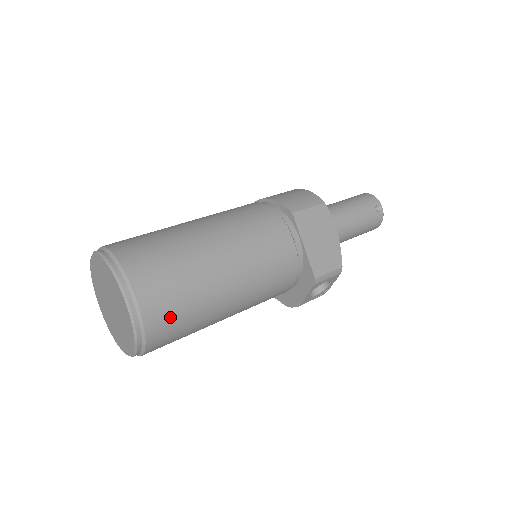
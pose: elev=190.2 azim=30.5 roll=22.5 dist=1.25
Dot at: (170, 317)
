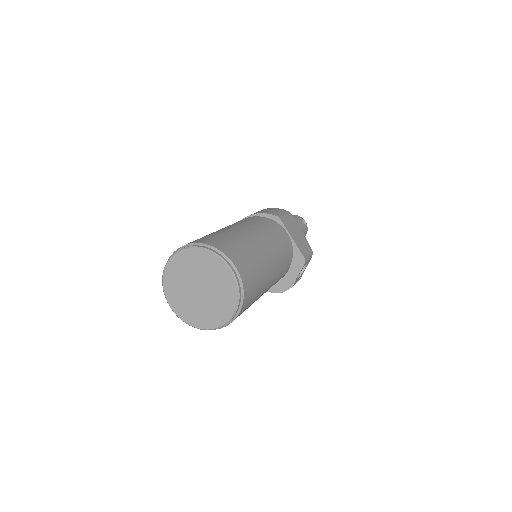
Dot at: (252, 283)
